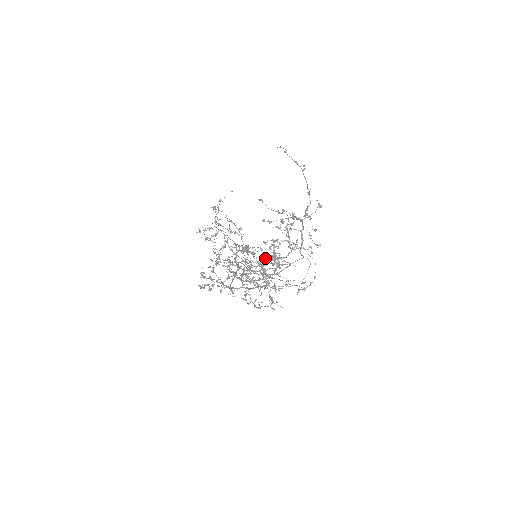
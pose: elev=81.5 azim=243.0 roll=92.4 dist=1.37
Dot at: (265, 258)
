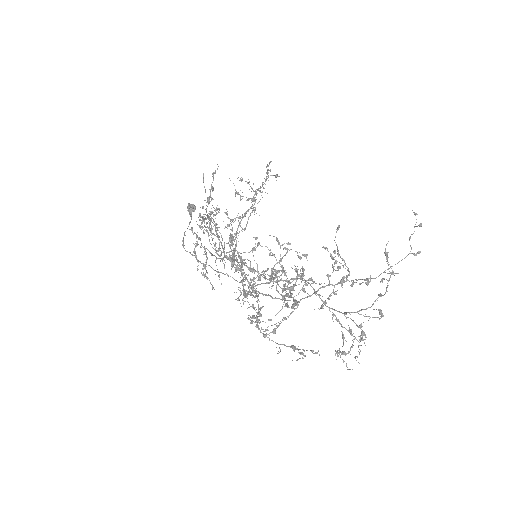
Dot at: (241, 256)
